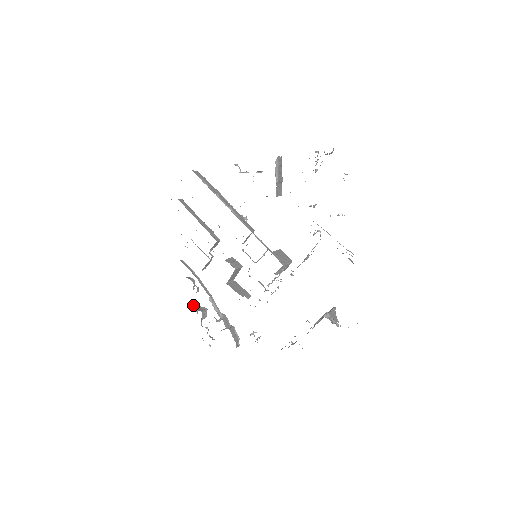
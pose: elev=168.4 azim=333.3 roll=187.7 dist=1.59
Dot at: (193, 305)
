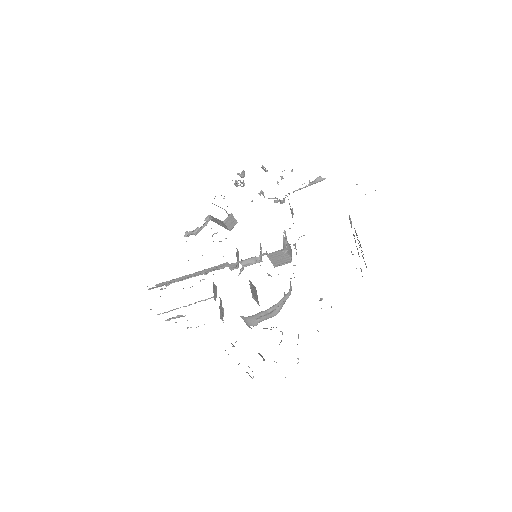
Dot at: occluded
